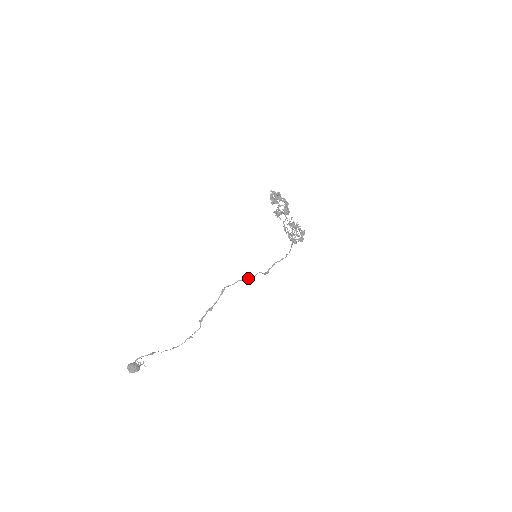
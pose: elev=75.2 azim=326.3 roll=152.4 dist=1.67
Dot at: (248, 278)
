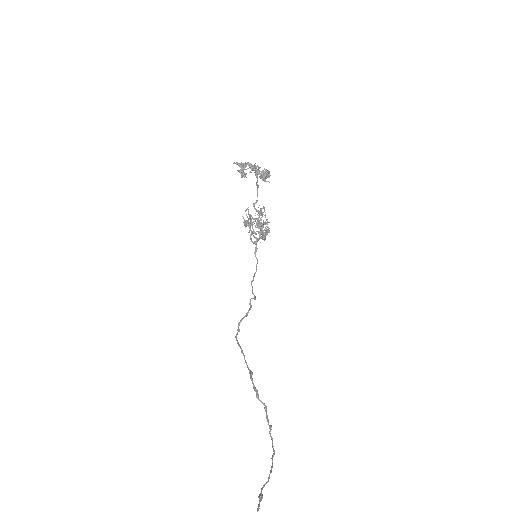
Dot at: (249, 309)
